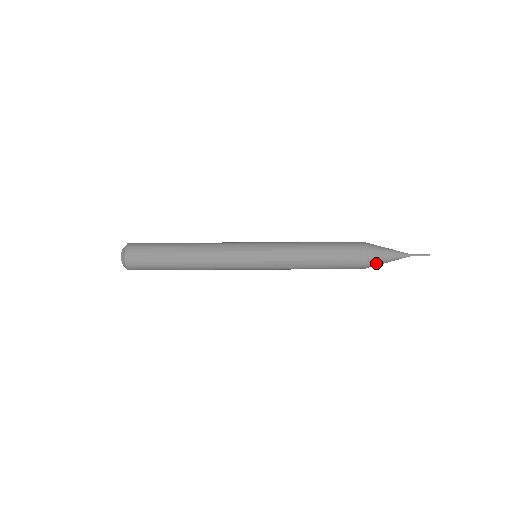
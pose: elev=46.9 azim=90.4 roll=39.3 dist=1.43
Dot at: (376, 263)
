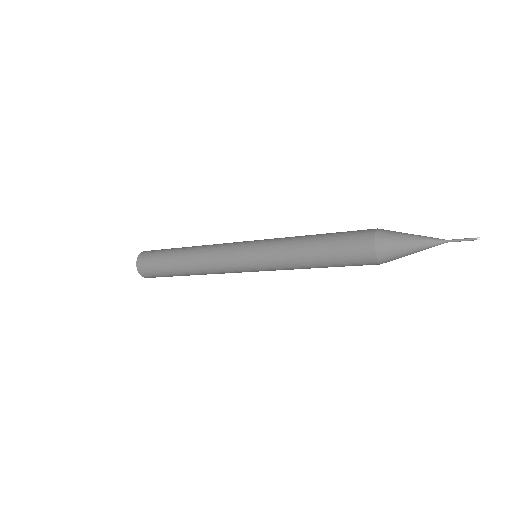
Dot at: occluded
